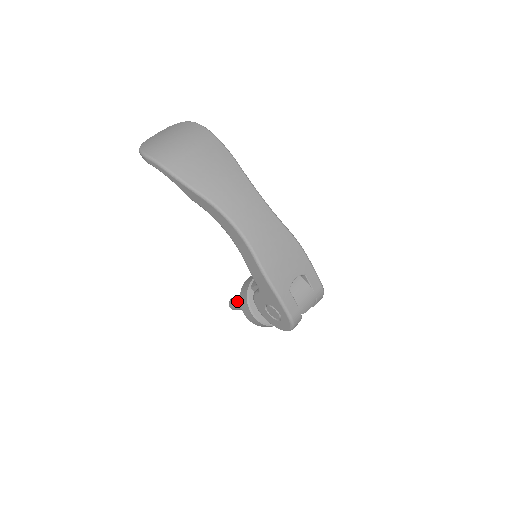
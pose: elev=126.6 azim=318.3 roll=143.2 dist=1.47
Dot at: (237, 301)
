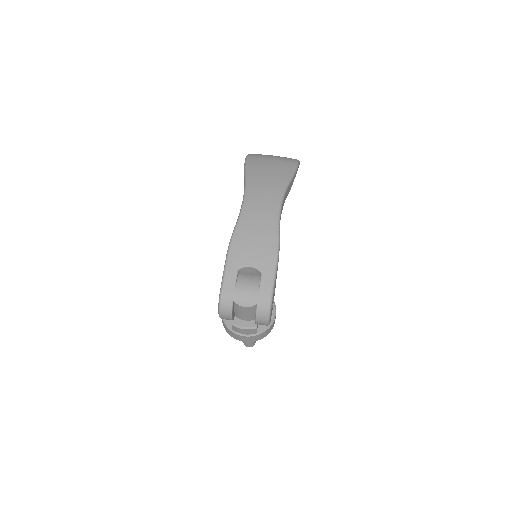
Dot at: occluded
